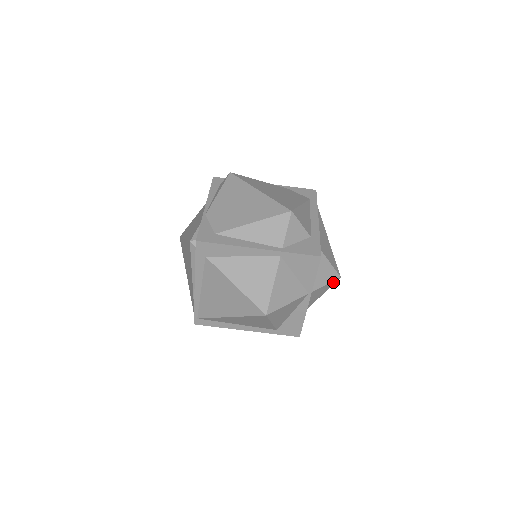
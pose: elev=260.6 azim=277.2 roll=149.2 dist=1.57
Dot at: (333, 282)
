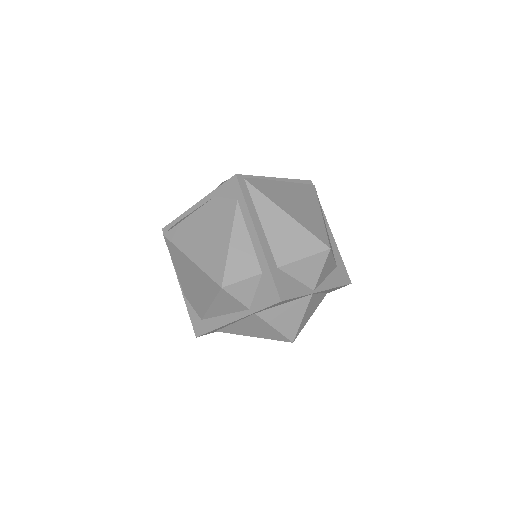
Dot at: (328, 256)
